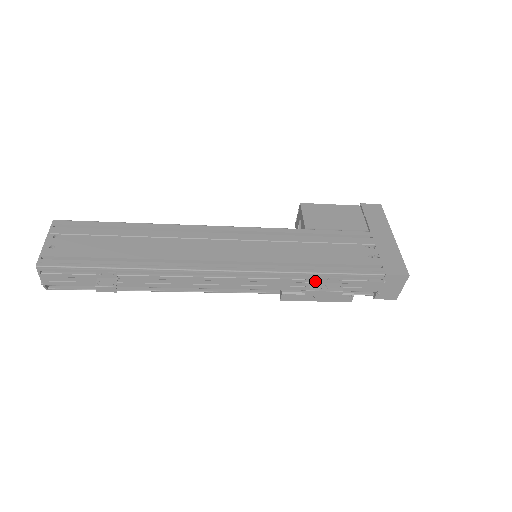
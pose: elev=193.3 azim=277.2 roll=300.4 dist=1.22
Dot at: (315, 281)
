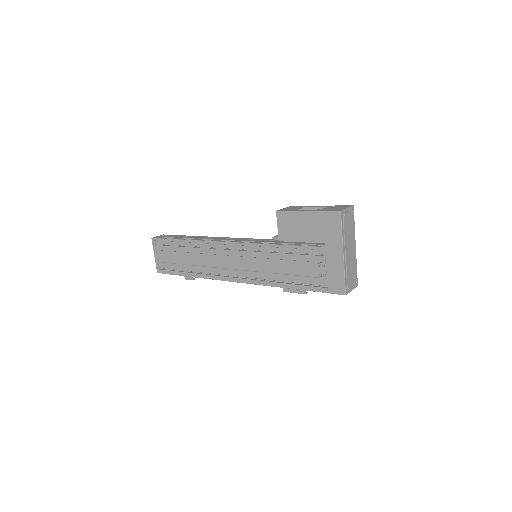
Dot at: occluded
